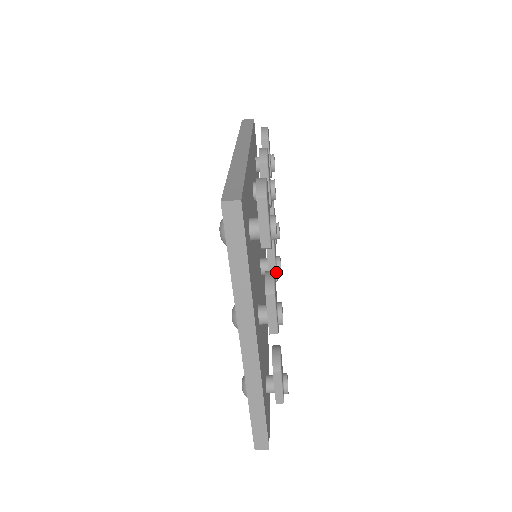
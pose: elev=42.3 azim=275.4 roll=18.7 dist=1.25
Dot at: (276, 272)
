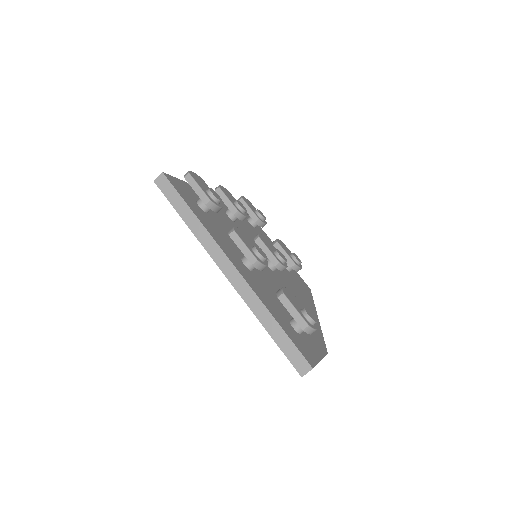
Dot at: (274, 256)
